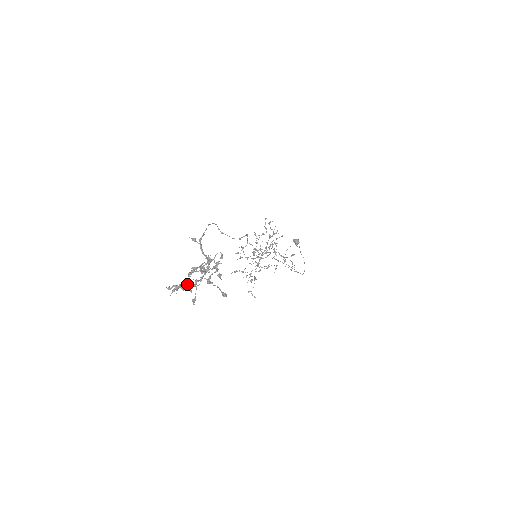
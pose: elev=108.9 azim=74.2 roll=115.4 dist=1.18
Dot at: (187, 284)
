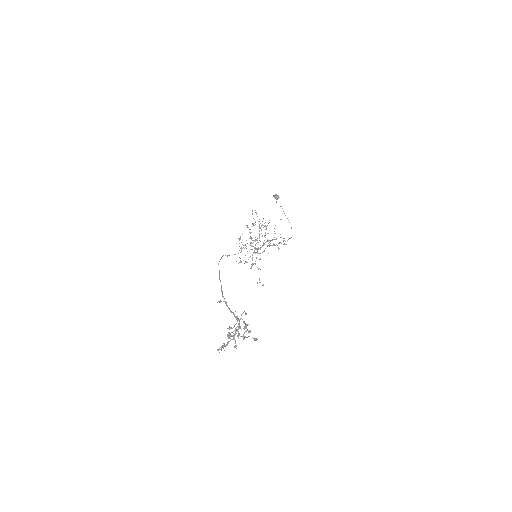
Dot at: occluded
